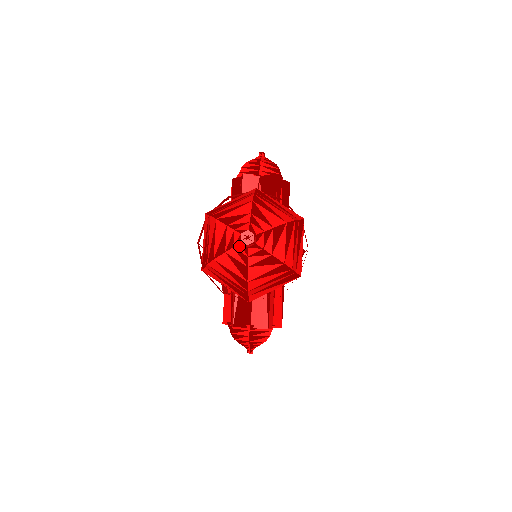
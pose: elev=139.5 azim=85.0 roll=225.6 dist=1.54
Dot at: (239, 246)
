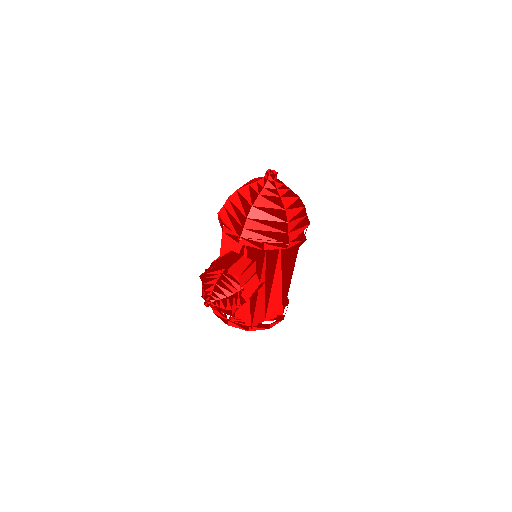
Dot at: (262, 180)
